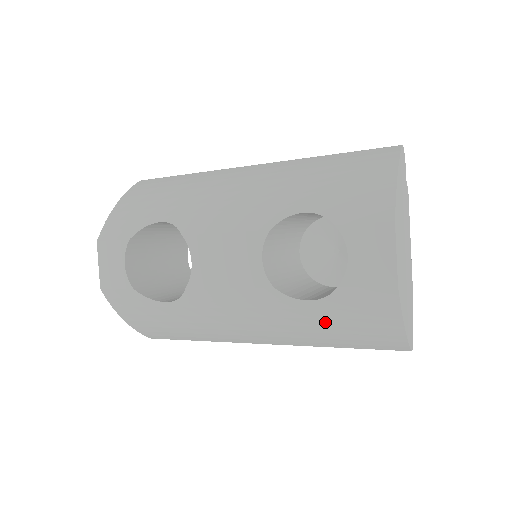
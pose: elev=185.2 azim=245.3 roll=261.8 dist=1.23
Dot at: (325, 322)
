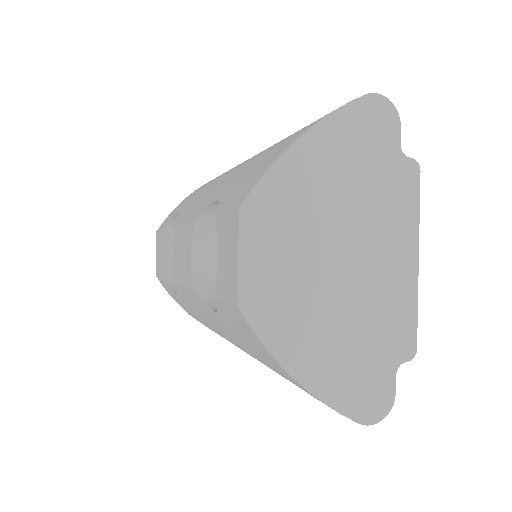
Dot at: (244, 345)
